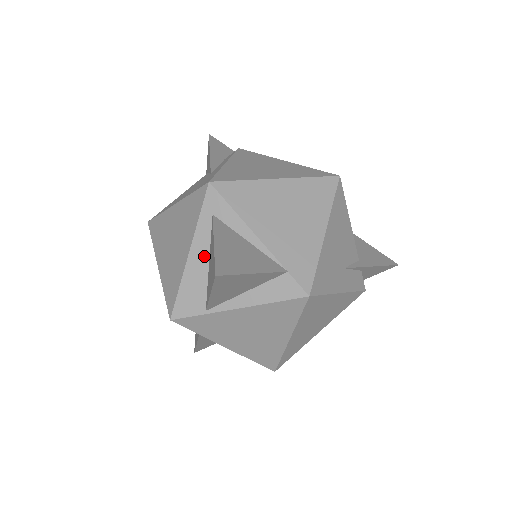
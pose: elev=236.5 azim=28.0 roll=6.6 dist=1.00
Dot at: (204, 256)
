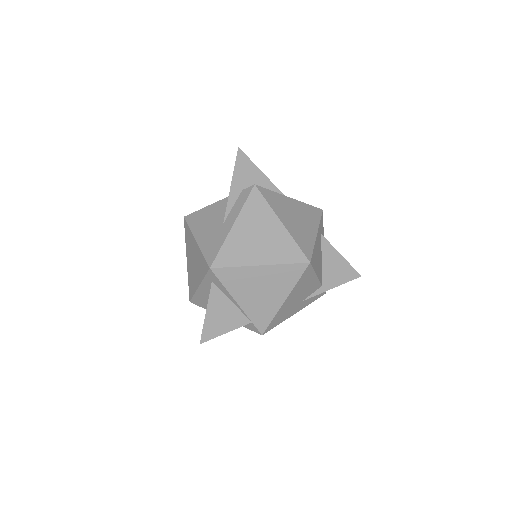
Dot at: (207, 292)
